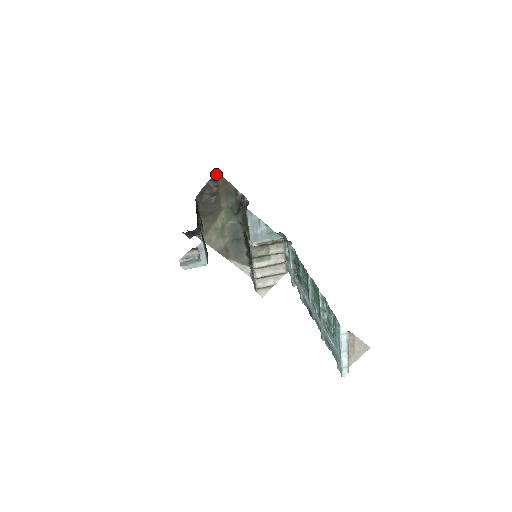
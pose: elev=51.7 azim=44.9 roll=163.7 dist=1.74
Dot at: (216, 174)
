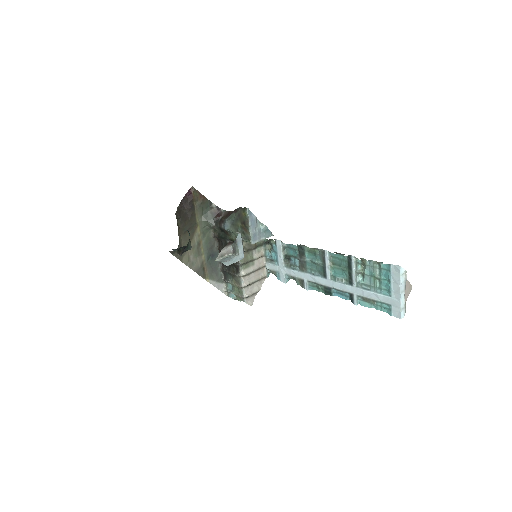
Dot at: (190, 189)
